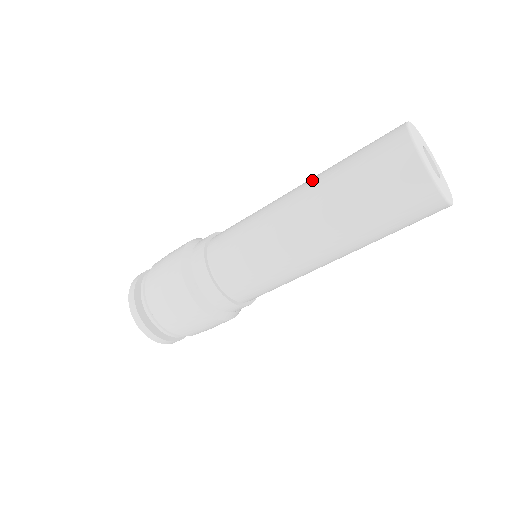
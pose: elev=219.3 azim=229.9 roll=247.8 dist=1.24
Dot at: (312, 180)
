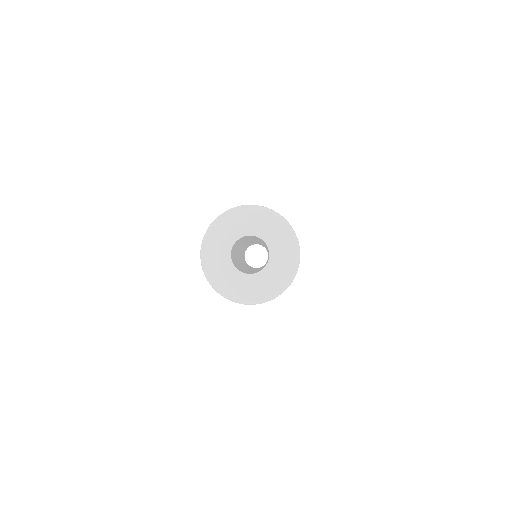
Dot at: occluded
